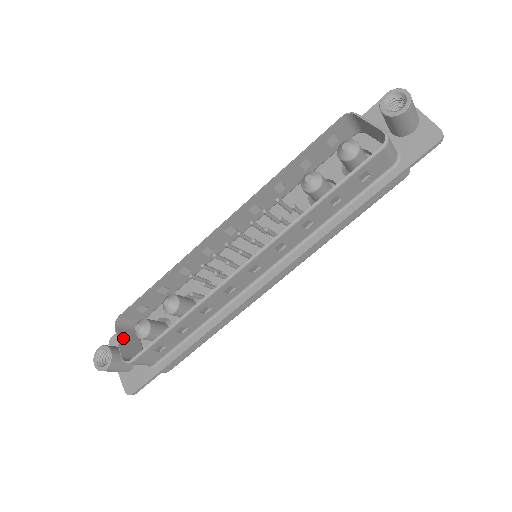
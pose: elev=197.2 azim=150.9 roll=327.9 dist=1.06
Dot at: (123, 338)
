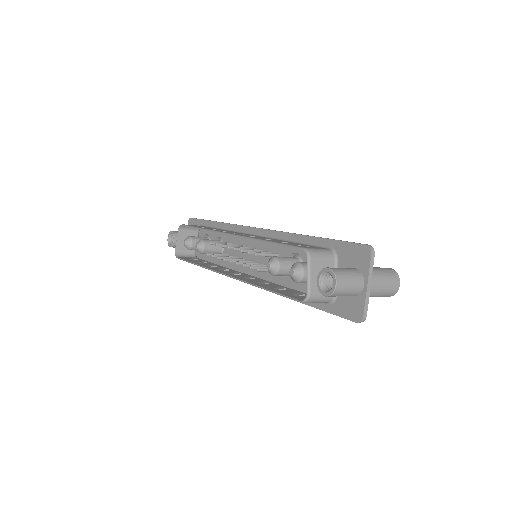
Dot at: (182, 237)
